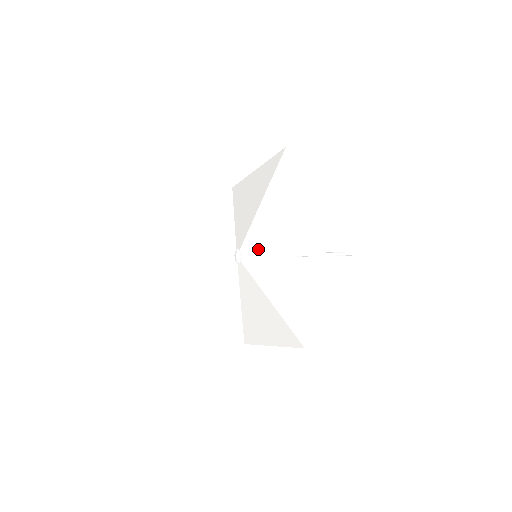
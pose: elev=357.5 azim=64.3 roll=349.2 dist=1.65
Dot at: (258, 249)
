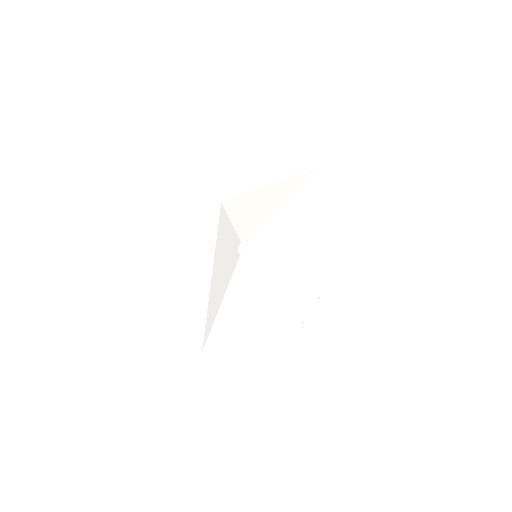
Dot at: (272, 244)
